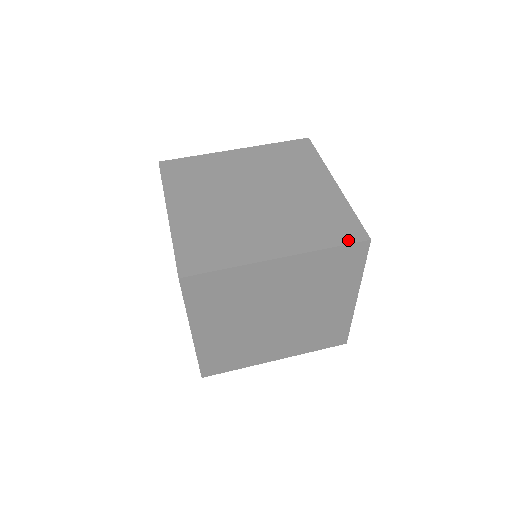
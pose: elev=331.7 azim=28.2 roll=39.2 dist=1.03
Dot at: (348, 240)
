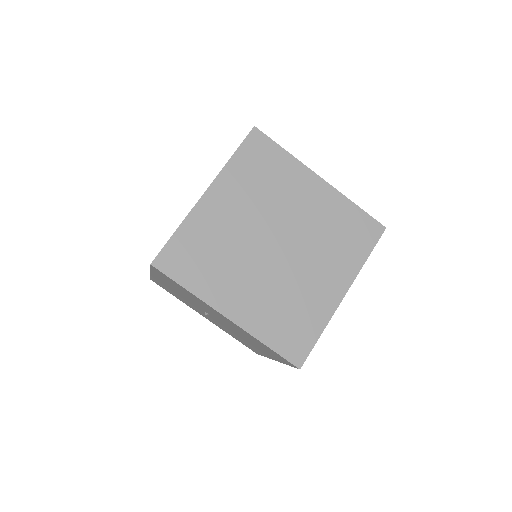
Dot at: (374, 240)
